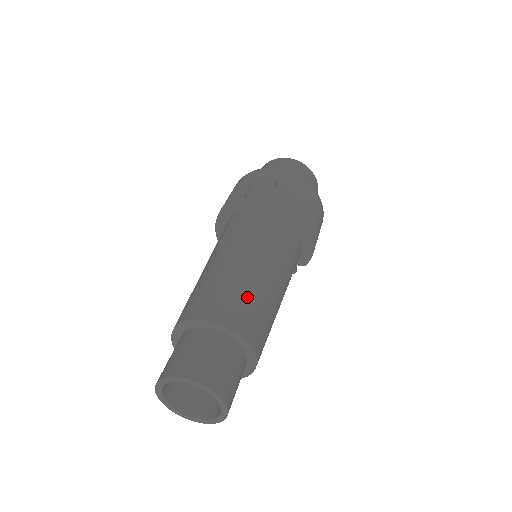
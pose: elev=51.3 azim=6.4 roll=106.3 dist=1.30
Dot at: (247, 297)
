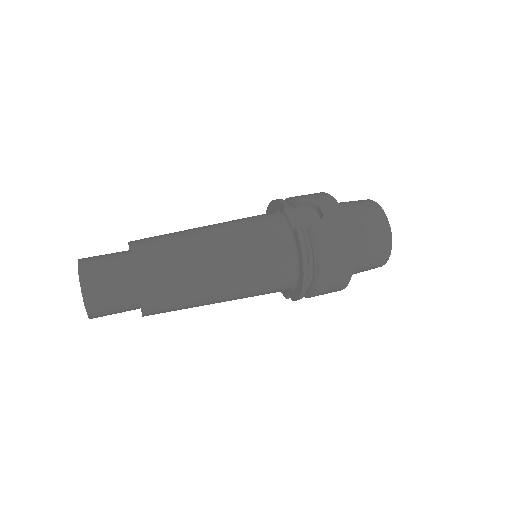
Dot at: (175, 270)
